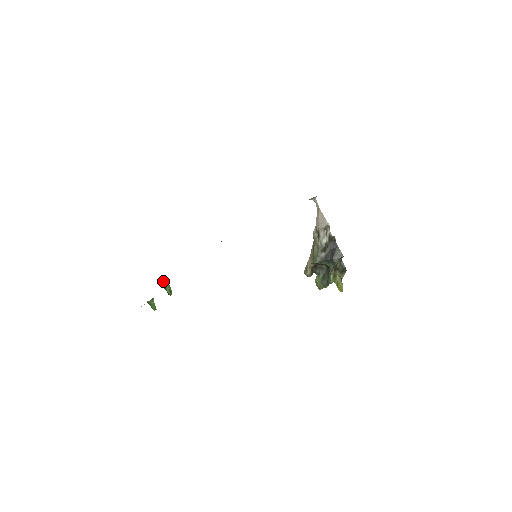
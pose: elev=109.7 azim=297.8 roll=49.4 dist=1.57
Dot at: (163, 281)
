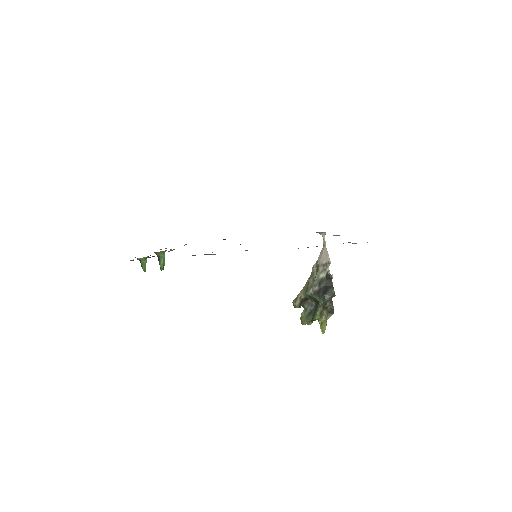
Dot at: (161, 251)
